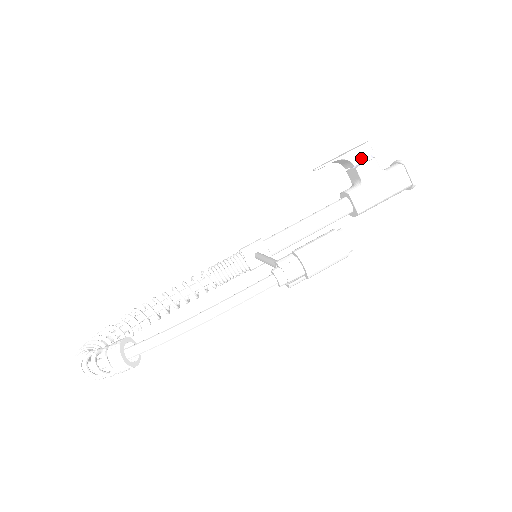
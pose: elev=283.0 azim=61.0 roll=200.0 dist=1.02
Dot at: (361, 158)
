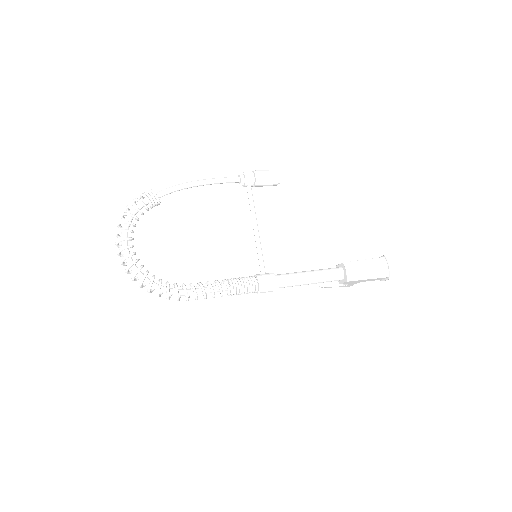
Dot at: occluded
